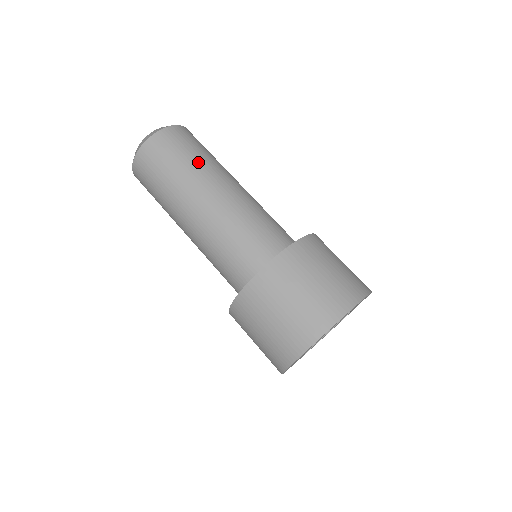
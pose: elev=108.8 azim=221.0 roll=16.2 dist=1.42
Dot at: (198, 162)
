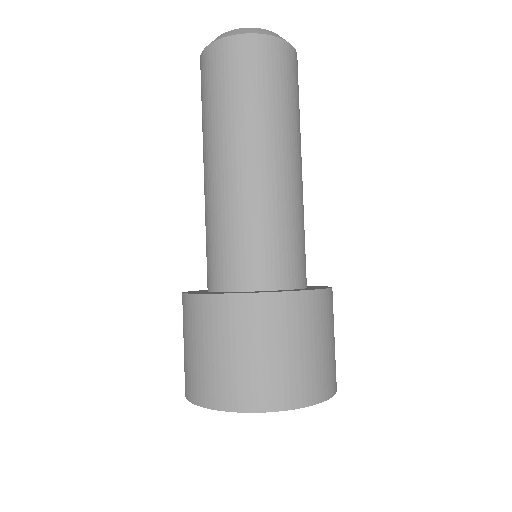
Dot at: (248, 108)
